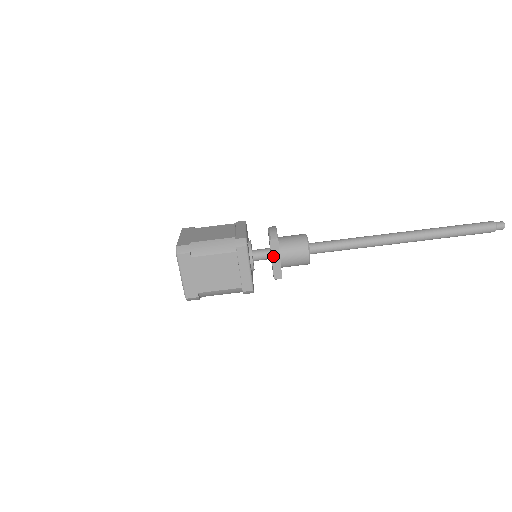
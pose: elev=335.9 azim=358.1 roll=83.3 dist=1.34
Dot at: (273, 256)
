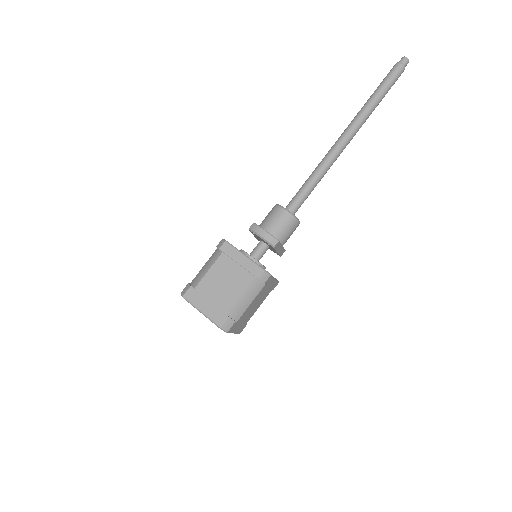
Dot at: (278, 250)
